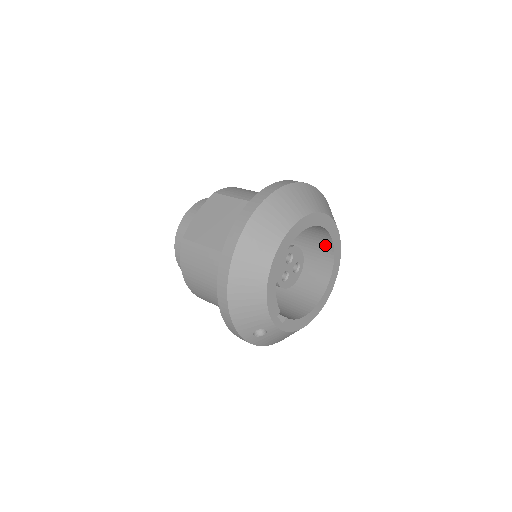
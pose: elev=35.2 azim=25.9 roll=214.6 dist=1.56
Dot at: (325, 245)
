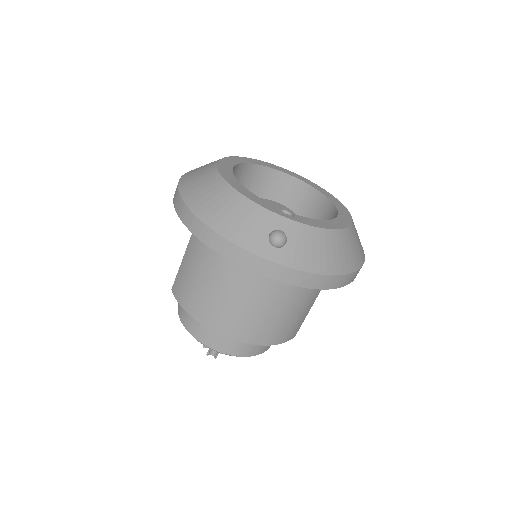
Dot at: (300, 193)
